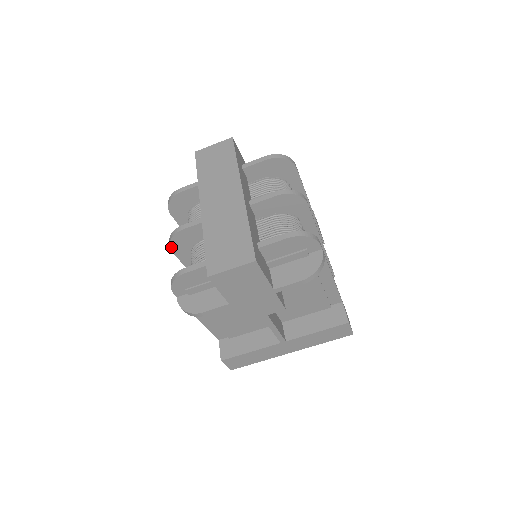
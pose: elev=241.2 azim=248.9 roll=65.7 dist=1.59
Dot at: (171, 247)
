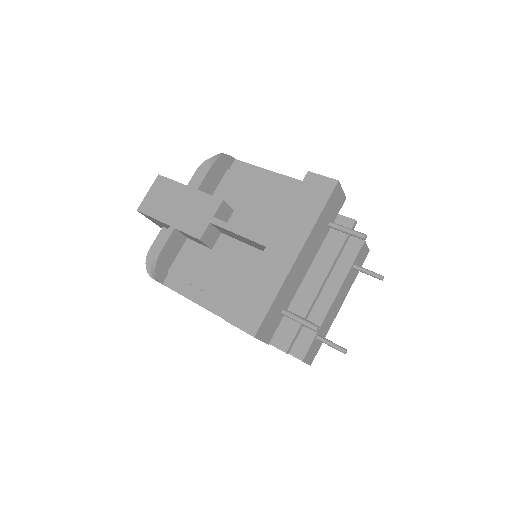
Dot at: occluded
